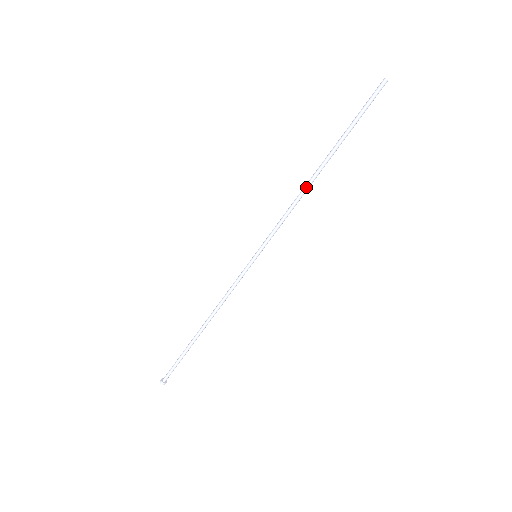
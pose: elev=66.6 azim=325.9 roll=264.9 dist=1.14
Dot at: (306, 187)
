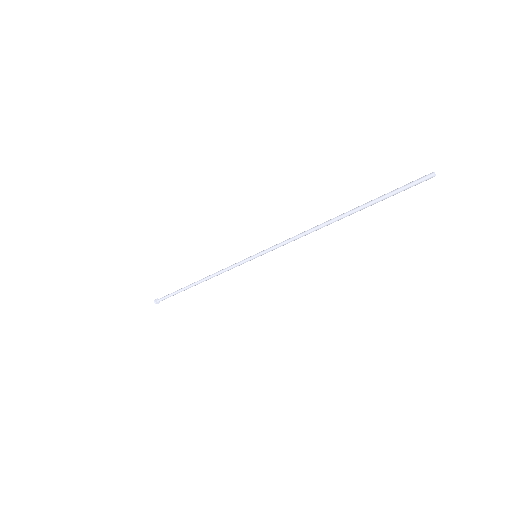
Dot at: occluded
